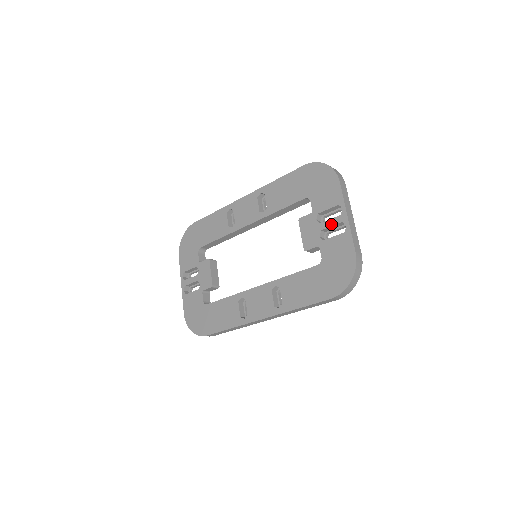
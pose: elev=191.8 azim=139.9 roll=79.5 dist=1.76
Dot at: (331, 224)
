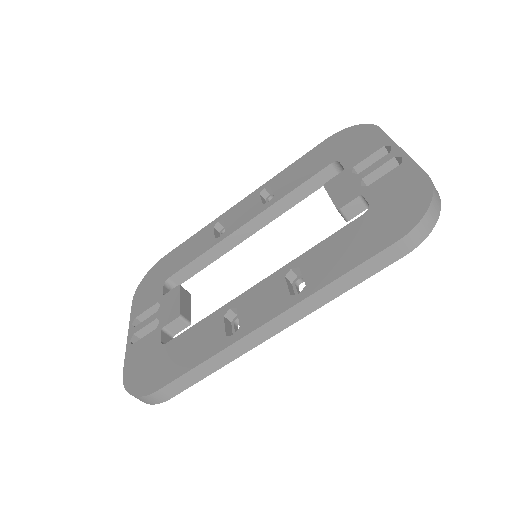
Dot at: (377, 166)
